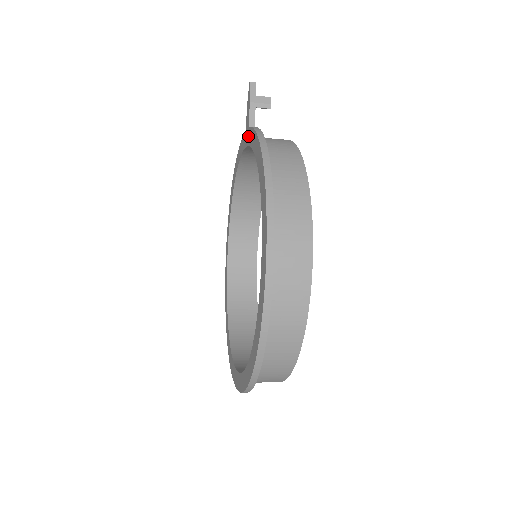
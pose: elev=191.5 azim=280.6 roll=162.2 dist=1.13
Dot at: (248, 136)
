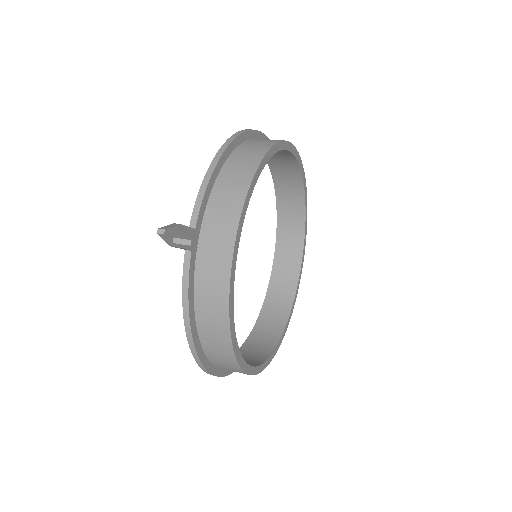
Dot at: occluded
